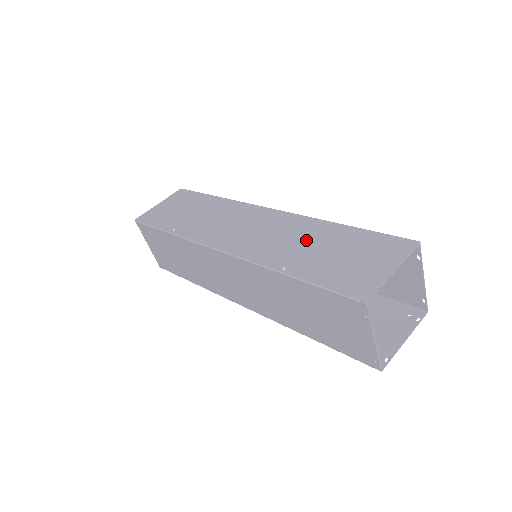
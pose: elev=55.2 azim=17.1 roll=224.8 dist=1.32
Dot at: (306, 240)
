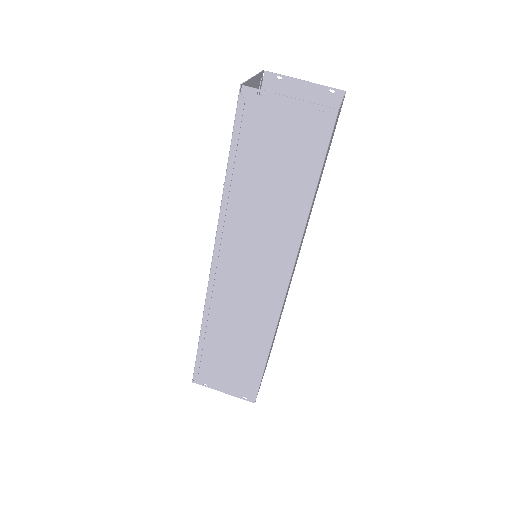
Dot at: occluded
